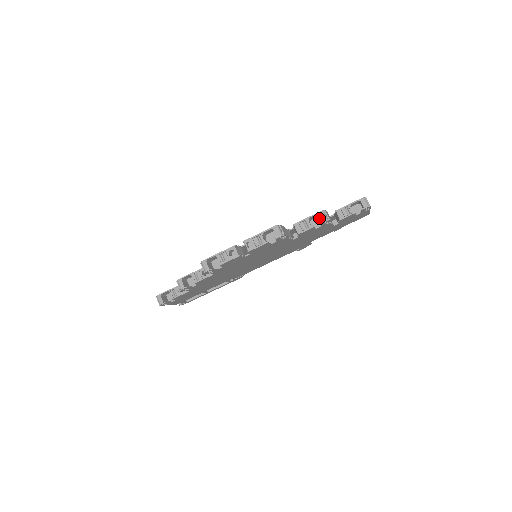
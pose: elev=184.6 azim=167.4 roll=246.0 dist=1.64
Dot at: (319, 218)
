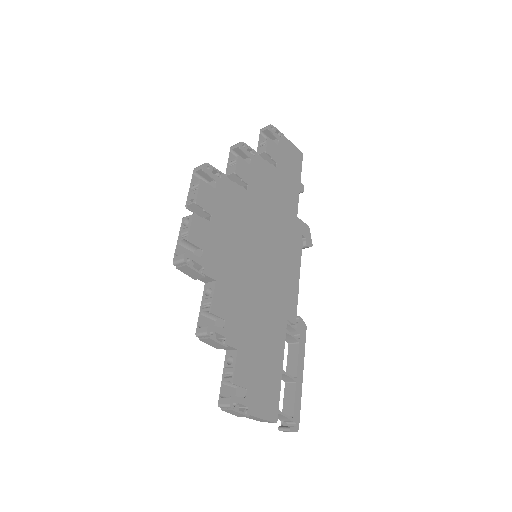
Dot at: occluded
